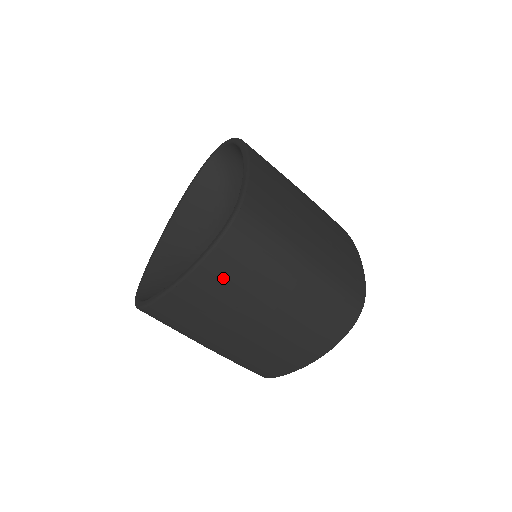
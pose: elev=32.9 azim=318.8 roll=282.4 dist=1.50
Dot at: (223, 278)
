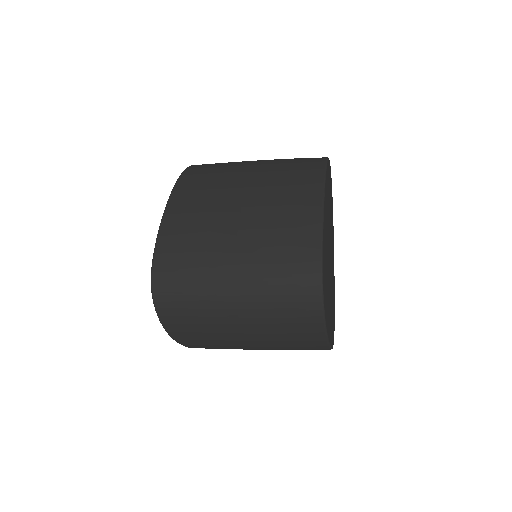
Dot at: (186, 328)
